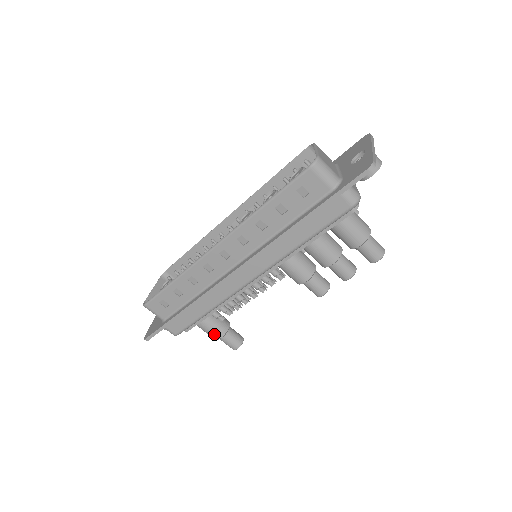
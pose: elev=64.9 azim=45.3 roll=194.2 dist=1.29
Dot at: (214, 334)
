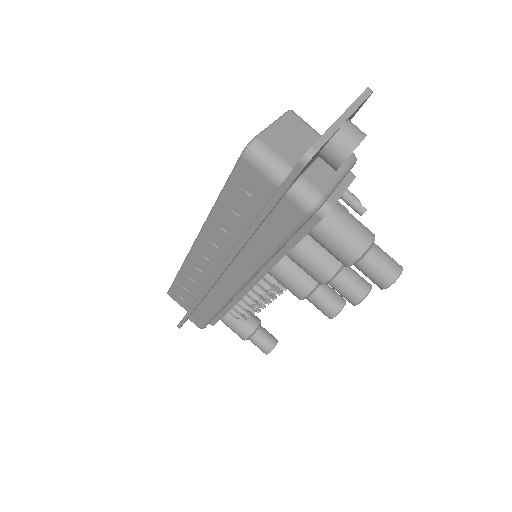
Dot at: (238, 334)
